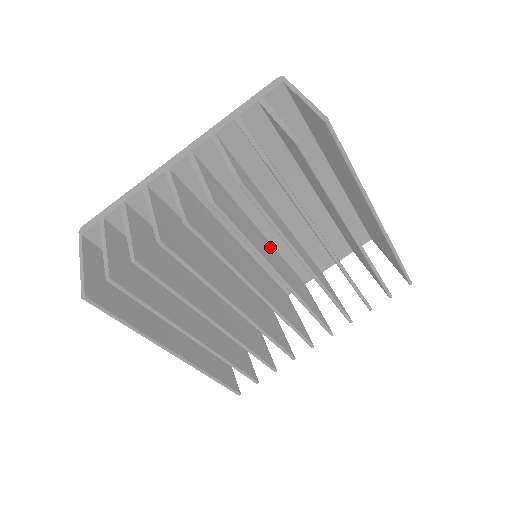
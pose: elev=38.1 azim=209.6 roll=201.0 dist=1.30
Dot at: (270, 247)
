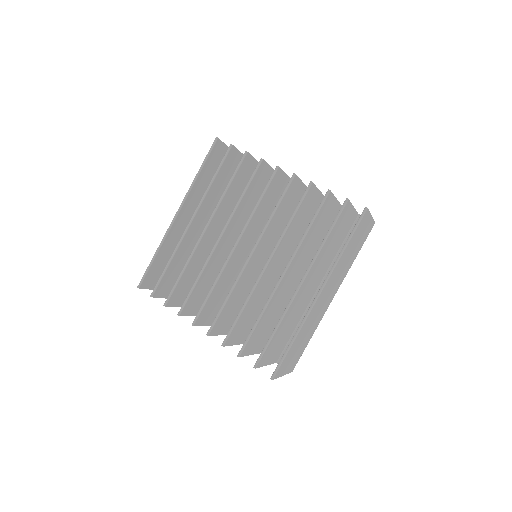
Dot at: occluded
